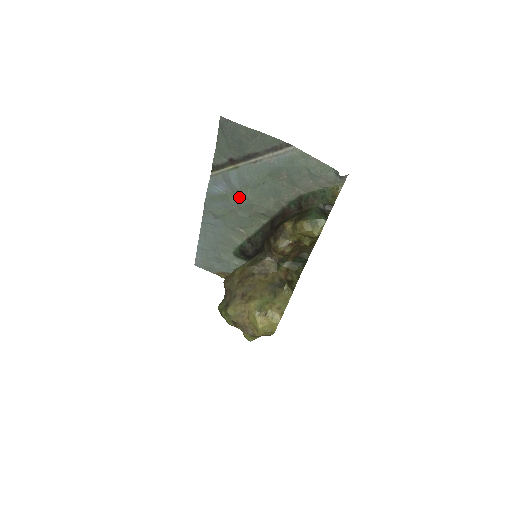
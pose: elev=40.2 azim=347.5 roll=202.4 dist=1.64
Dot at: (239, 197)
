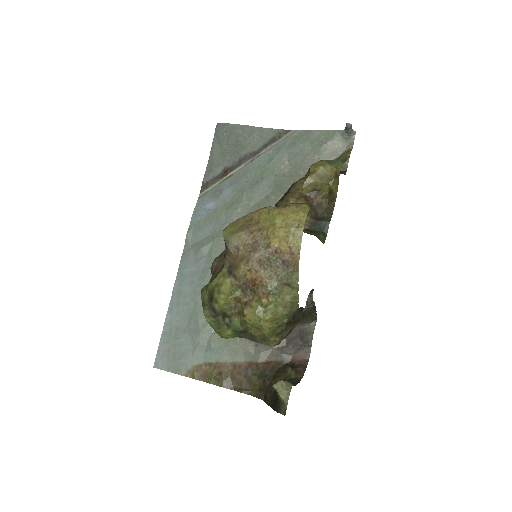
Dot at: (232, 209)
